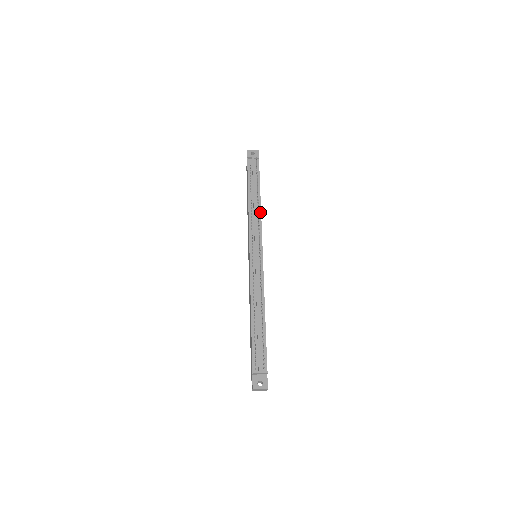
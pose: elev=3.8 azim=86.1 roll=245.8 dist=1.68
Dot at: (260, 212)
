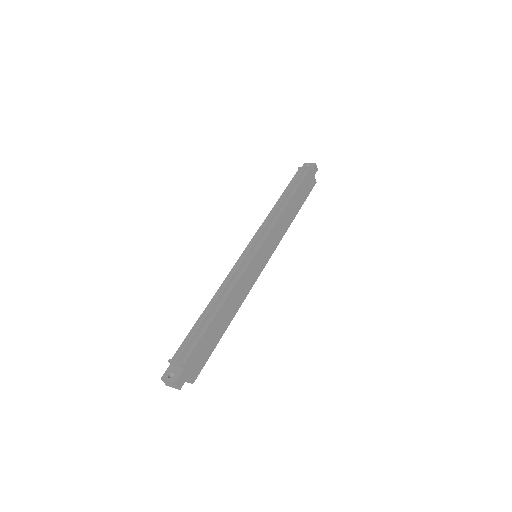
Dot at: (280, 214)
